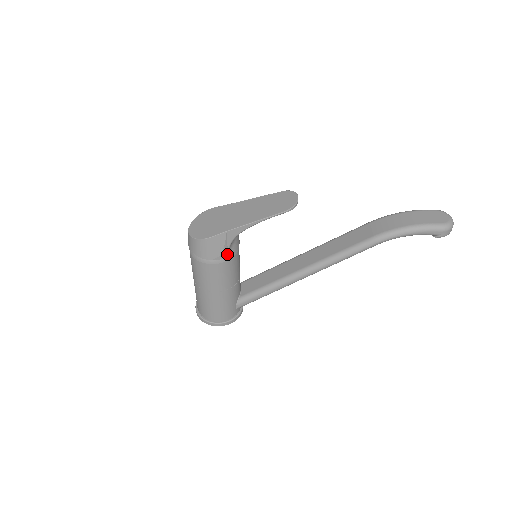
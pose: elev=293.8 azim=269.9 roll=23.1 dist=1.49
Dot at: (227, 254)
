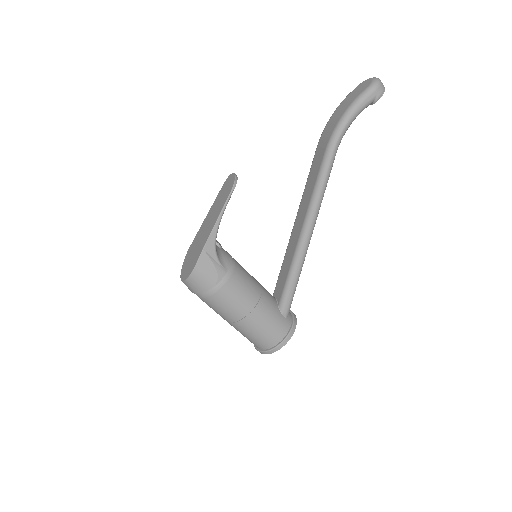
Dot at: (224, 270)
